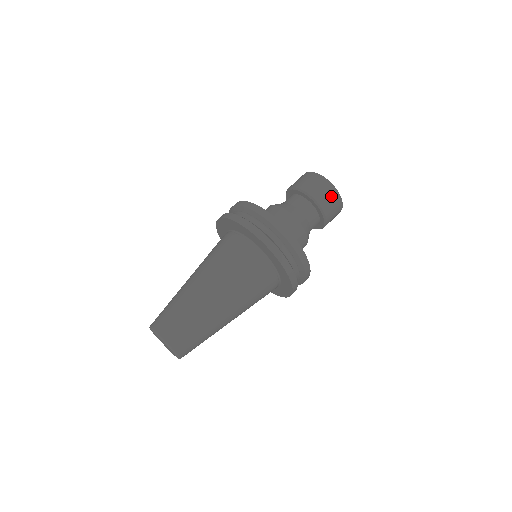
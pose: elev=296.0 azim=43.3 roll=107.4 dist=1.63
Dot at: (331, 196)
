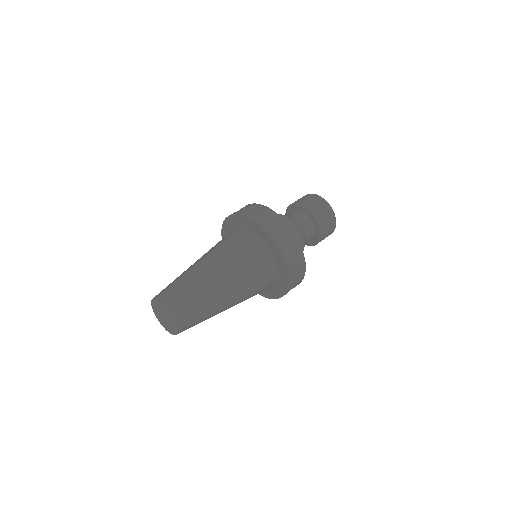
Dot at: (321, 205)
